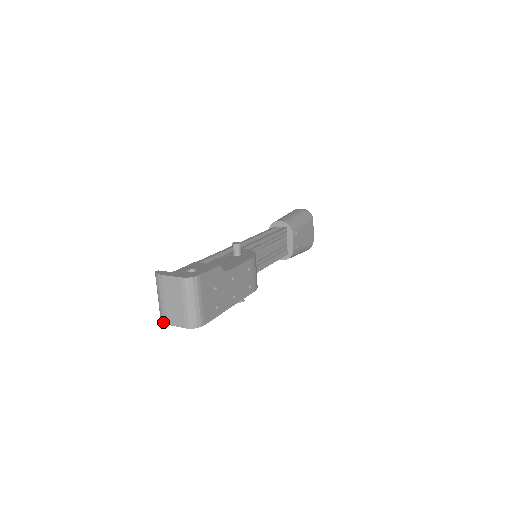
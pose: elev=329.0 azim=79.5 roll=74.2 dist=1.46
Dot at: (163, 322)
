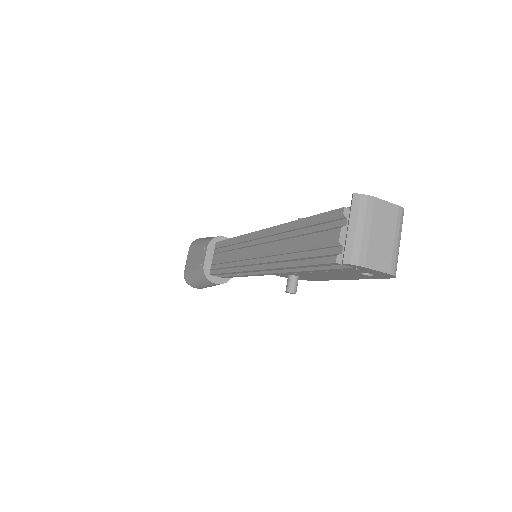
Dot at: (359, 263)
